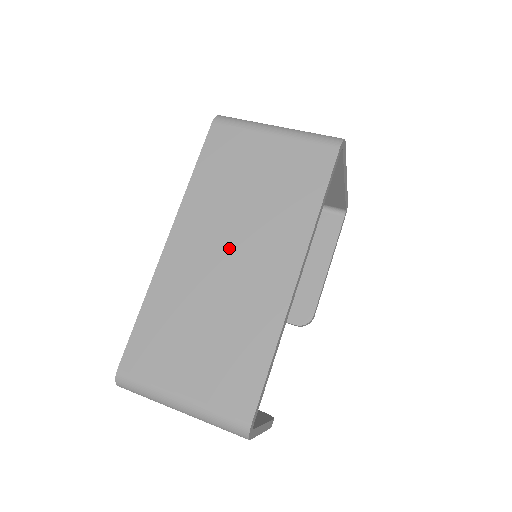
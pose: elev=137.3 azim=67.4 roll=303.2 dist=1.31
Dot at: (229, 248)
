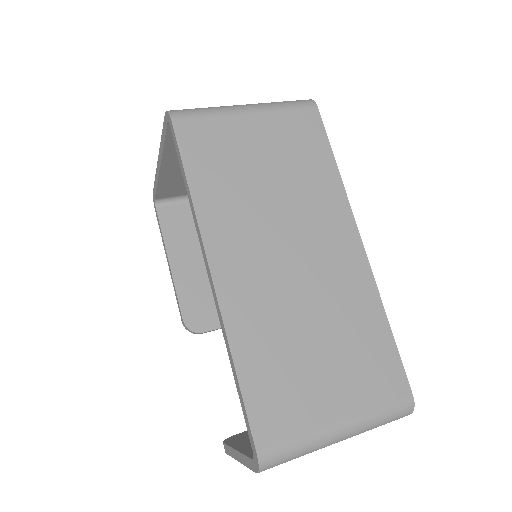
Dot at: (284, 248)
